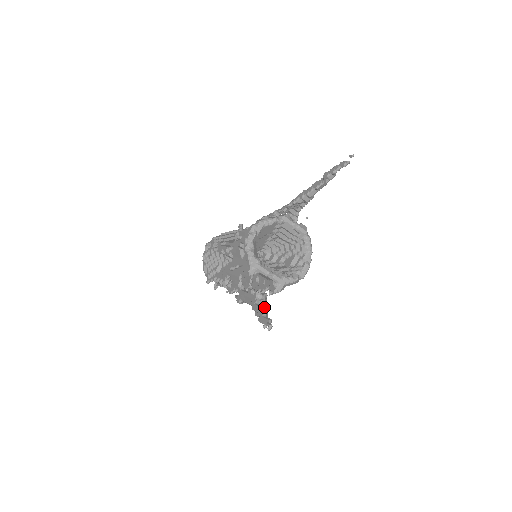
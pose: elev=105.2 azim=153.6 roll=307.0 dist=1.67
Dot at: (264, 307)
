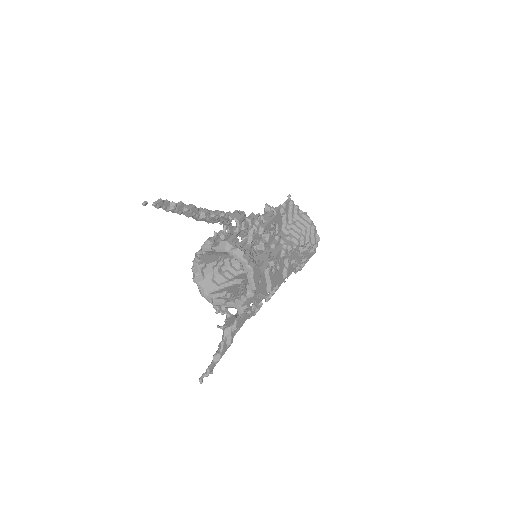
Dot at: (220, 345)
